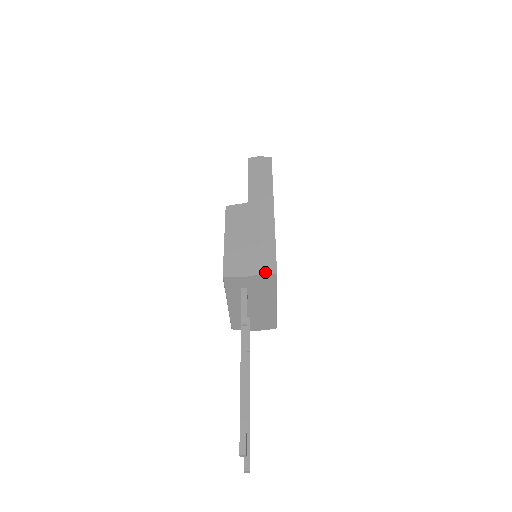
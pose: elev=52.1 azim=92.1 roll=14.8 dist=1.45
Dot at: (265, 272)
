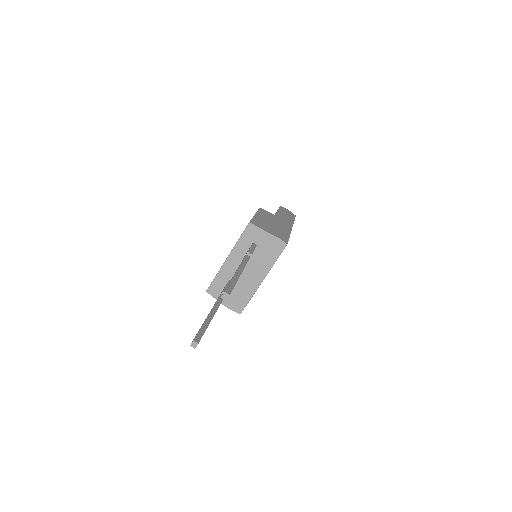
Dot at: (280, 238)
